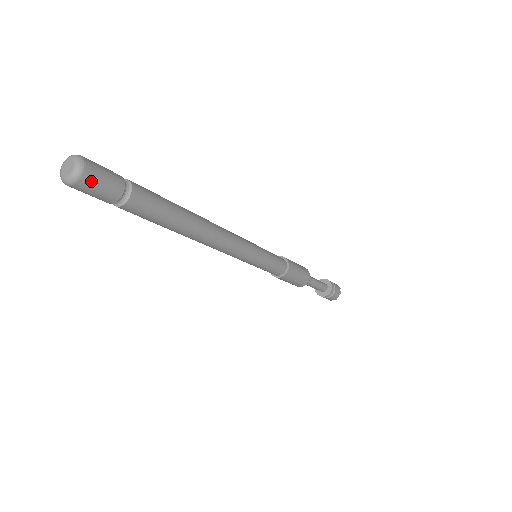
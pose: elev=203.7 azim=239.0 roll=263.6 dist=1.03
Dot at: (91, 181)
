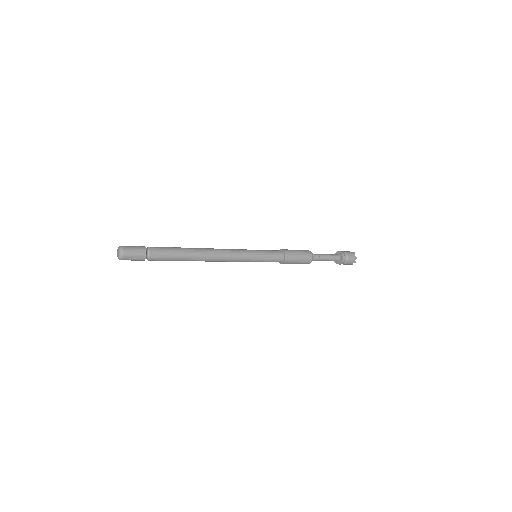
Dot at: (127, 259)
